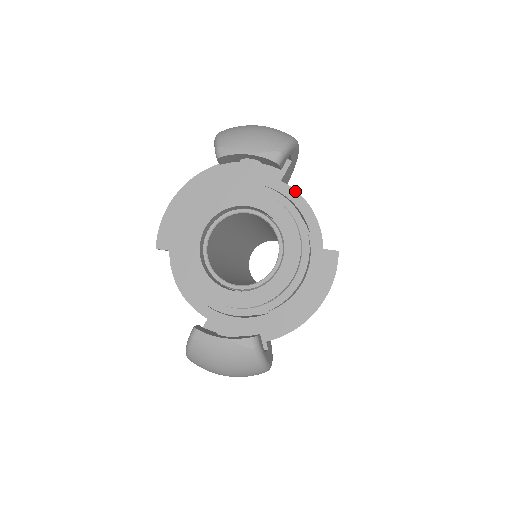
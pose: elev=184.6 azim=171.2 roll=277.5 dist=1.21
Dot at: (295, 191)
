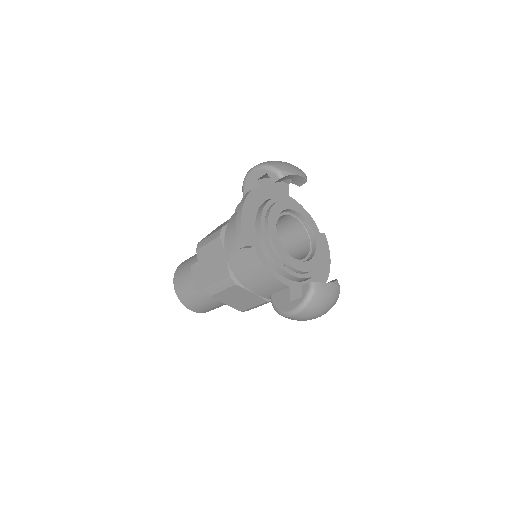
Dot at: (297, 202)
